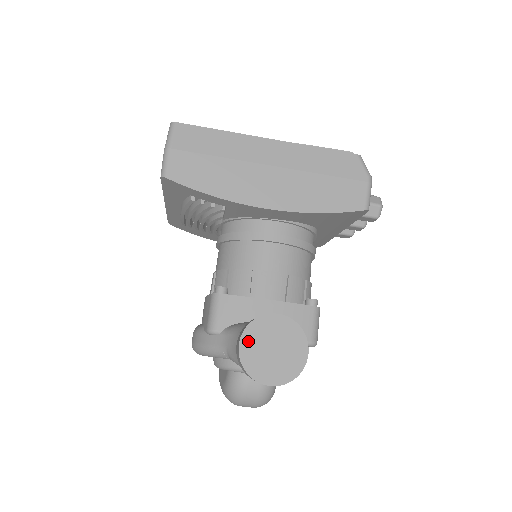
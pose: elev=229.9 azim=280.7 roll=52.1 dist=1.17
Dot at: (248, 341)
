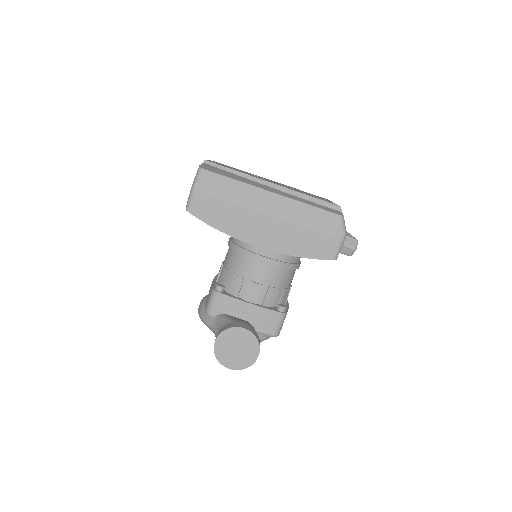
Dot at: (221, 341)
